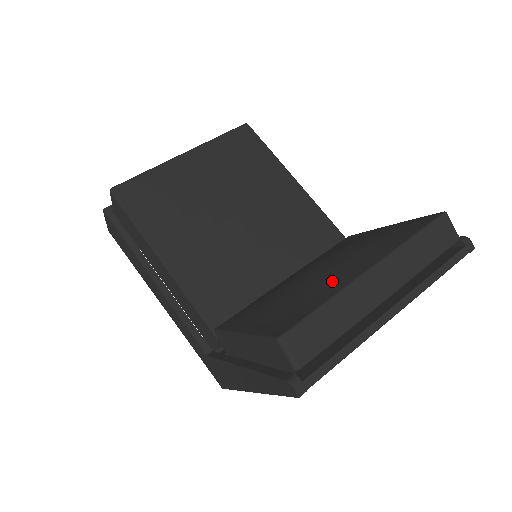
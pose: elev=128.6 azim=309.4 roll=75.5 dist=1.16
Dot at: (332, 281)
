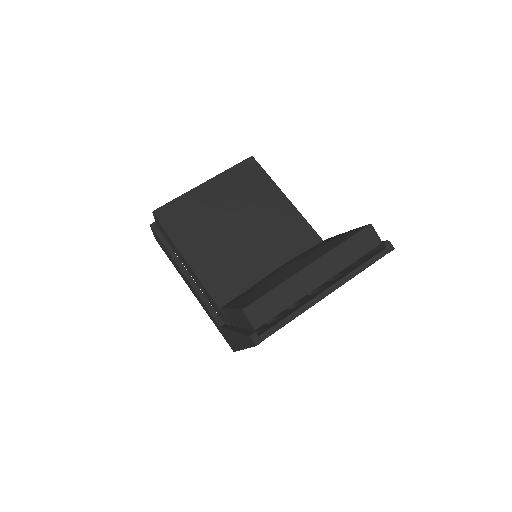
Dot at: (286, 273)
